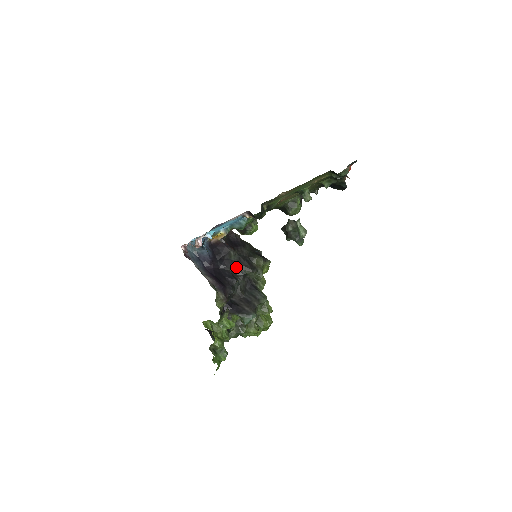
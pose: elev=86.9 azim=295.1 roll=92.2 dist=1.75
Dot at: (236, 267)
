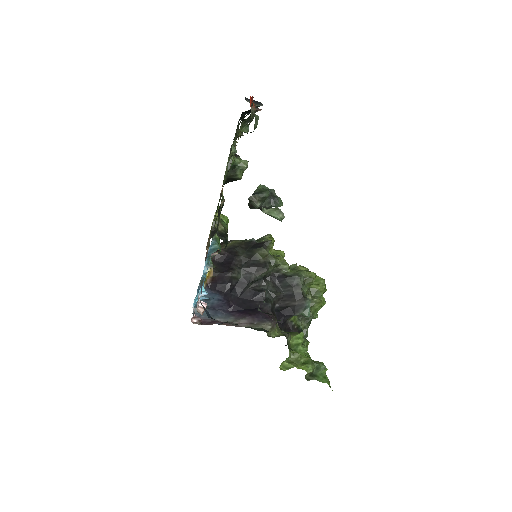
Dot at: (250, 281)
